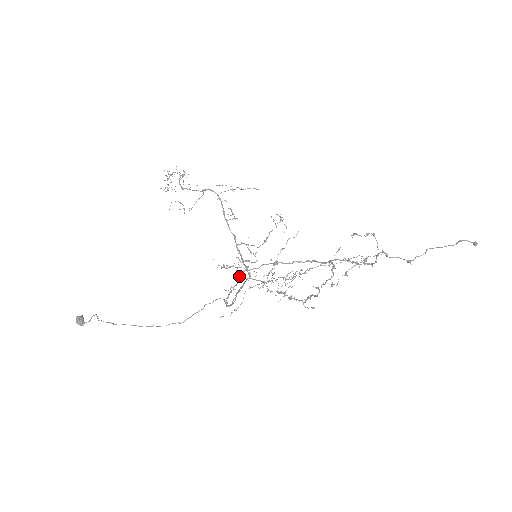
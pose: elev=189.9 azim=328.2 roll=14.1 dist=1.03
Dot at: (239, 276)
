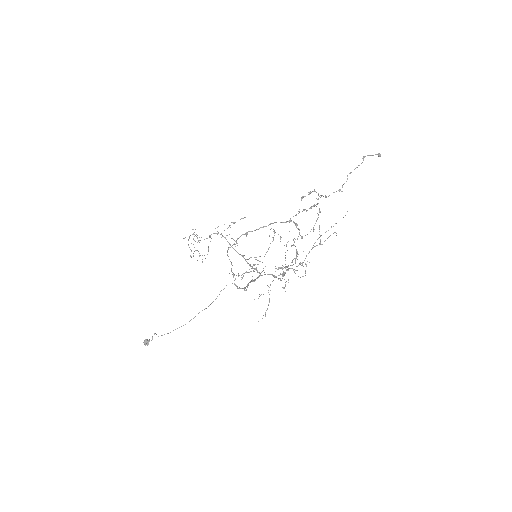
Dot at: (227, 254)
